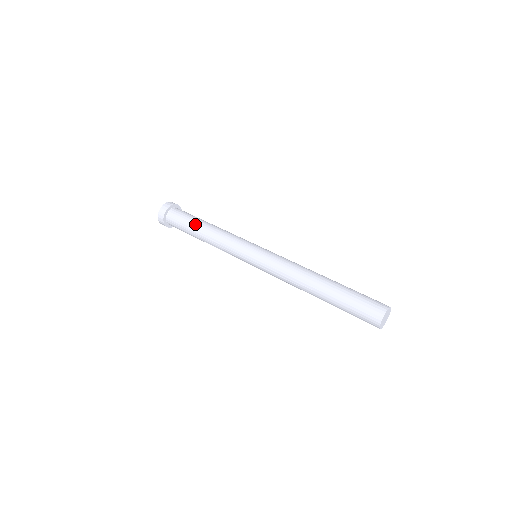
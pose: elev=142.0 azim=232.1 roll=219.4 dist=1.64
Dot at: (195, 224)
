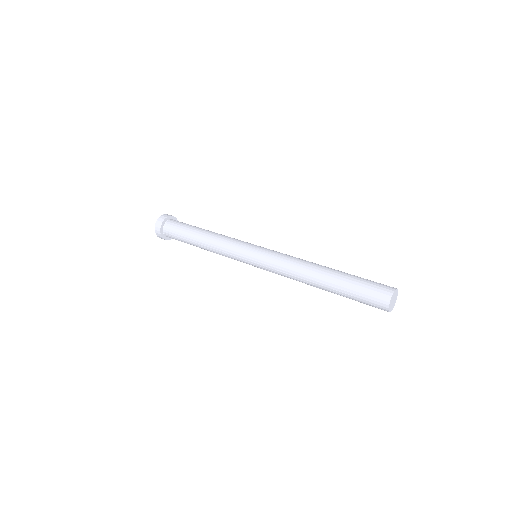
Dot at: (191, 234)
